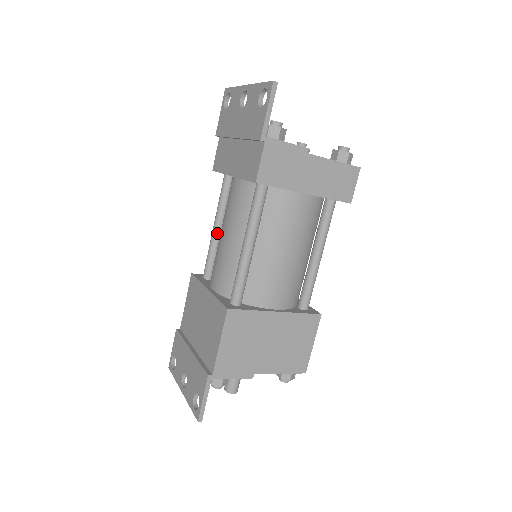
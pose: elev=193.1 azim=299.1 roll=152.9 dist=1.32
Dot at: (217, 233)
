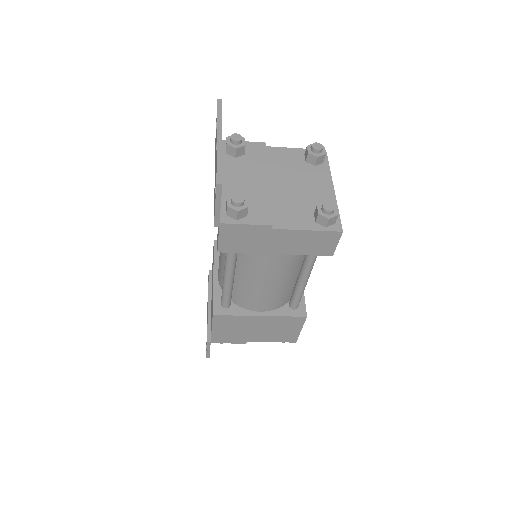
Dot at: occluded
